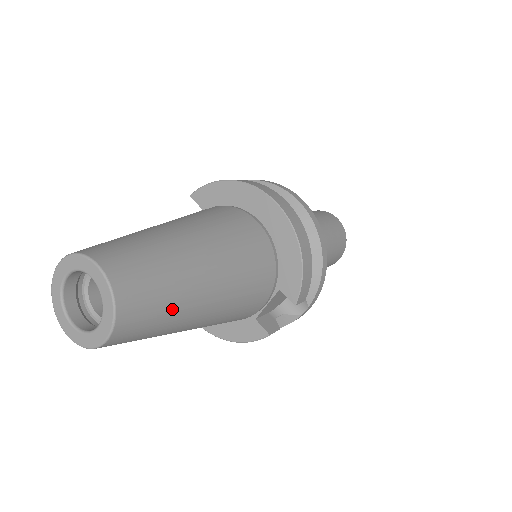
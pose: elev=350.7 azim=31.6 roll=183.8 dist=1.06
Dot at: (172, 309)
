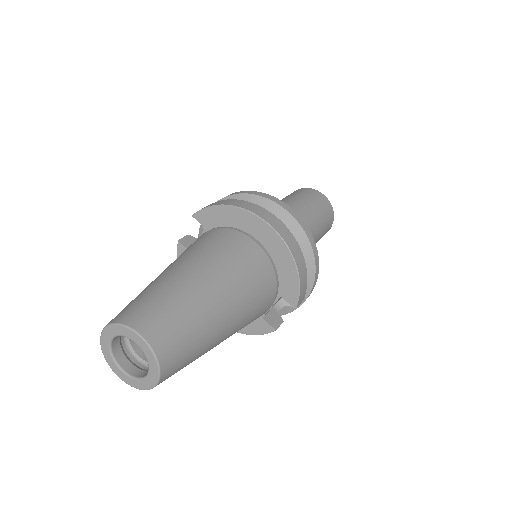
Dot at: (200, 348)
